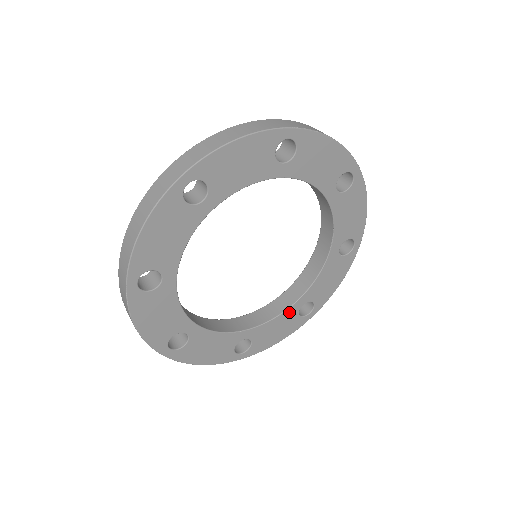
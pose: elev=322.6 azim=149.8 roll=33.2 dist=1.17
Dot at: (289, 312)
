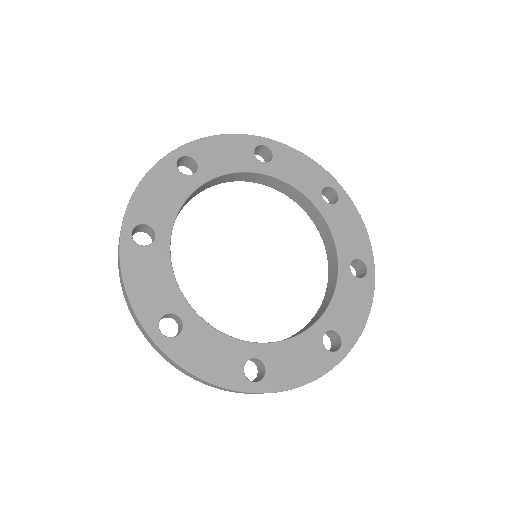
Dot at: (343, 281)
